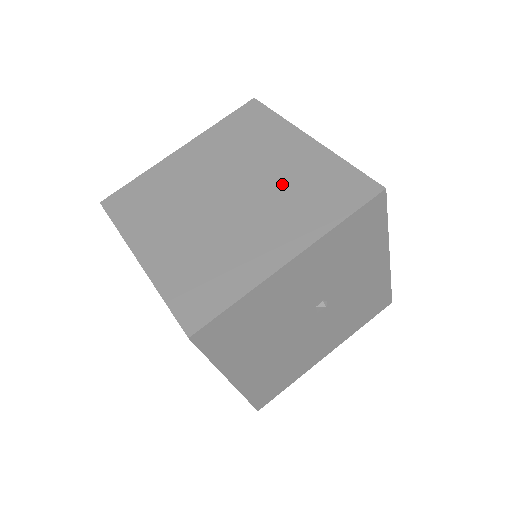
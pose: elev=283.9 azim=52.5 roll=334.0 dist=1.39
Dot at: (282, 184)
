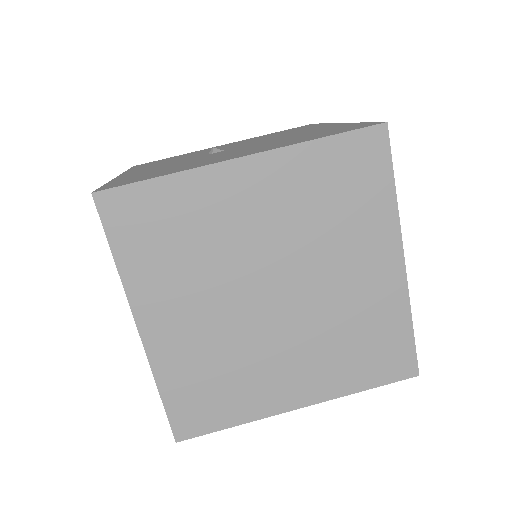
Dot at: (338, 314)
